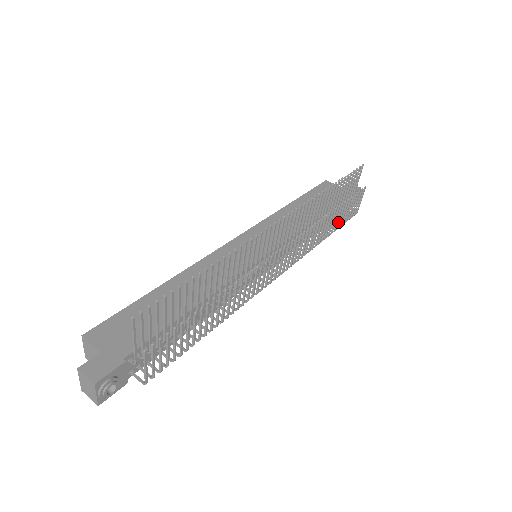
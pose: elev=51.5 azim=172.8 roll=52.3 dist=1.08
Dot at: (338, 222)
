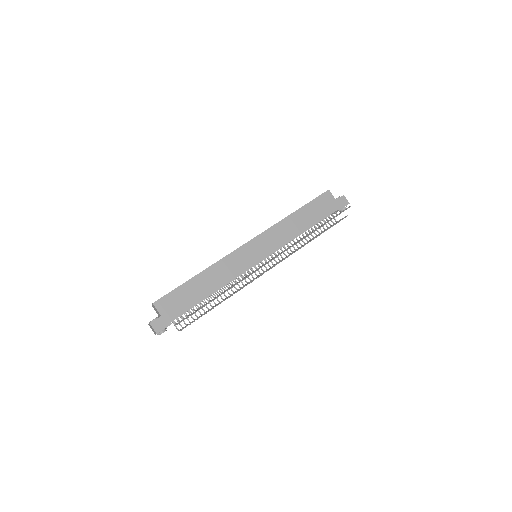
Dot at: occluded
